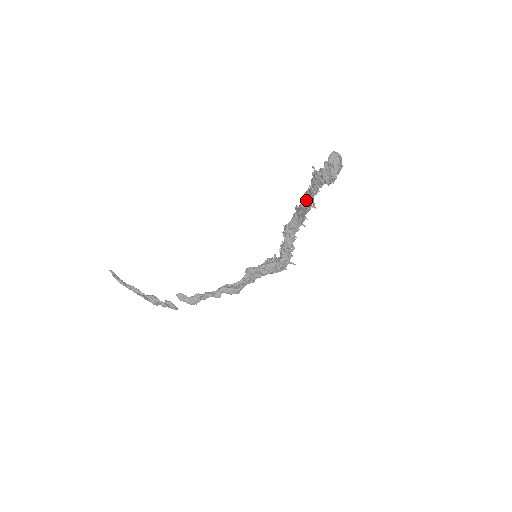
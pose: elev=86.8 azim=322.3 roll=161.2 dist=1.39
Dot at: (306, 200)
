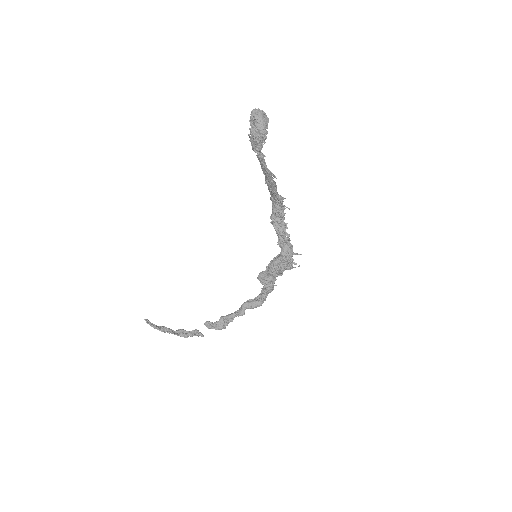
Dot at: (265, 174)
